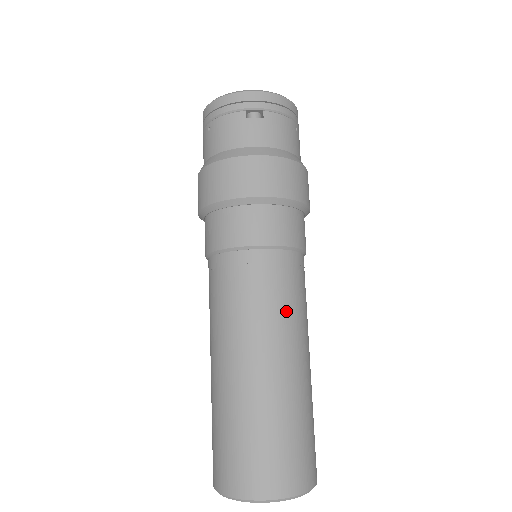
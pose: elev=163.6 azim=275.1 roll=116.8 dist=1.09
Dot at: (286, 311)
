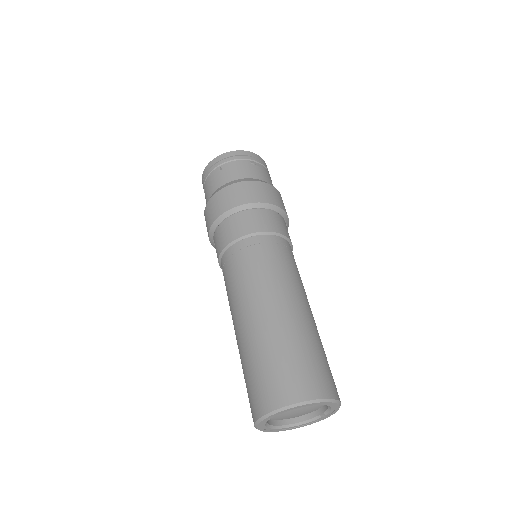
Dot at: (299, 277)
